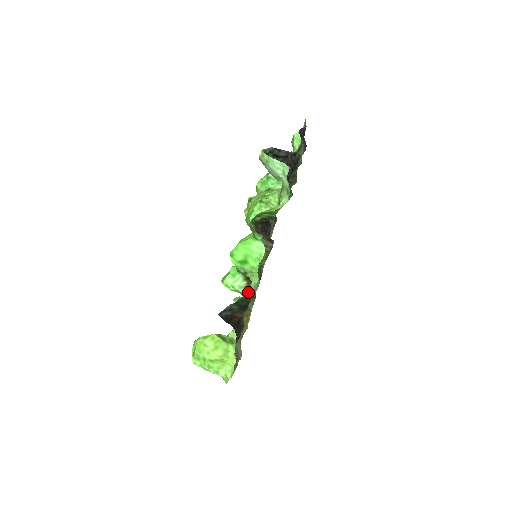
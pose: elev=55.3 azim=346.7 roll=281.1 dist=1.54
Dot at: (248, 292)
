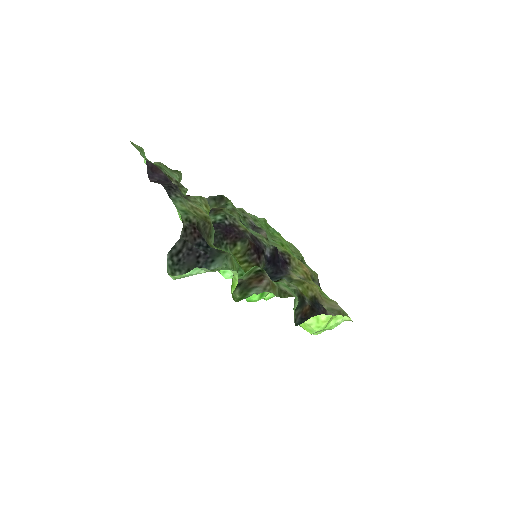
Dot at: occluded
